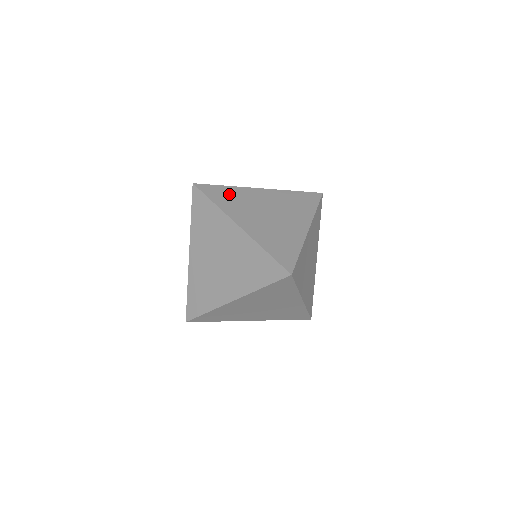
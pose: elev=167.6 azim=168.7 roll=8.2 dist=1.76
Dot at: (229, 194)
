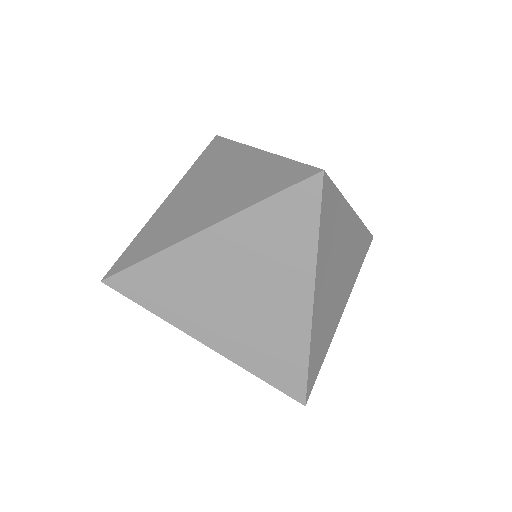
Dot at: occluded
